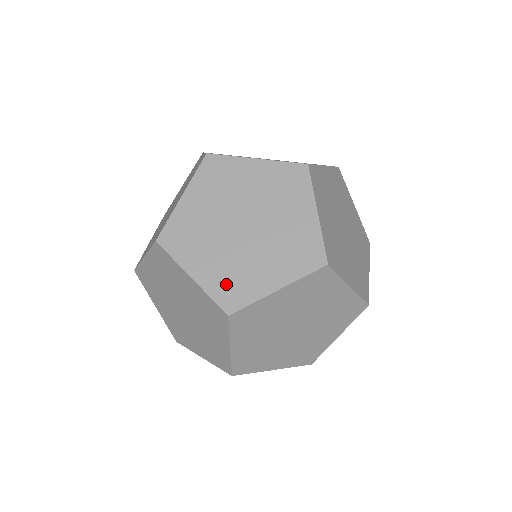
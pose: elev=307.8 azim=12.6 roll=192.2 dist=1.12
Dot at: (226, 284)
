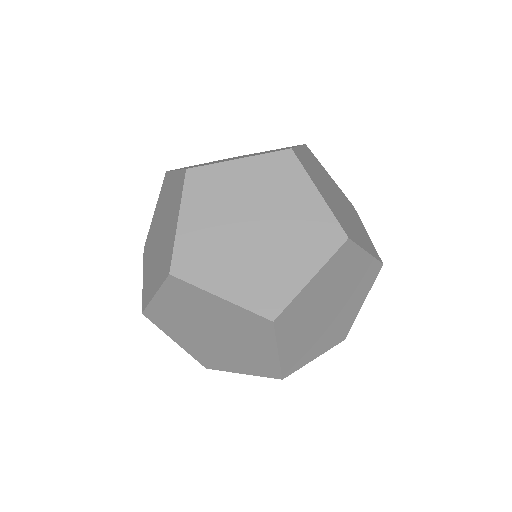
Dot at: (194, 252)
